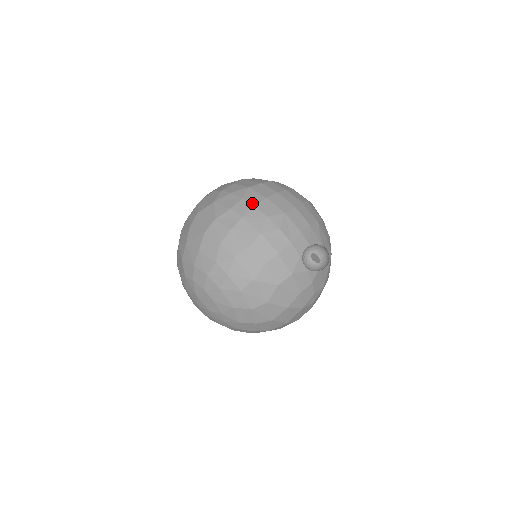
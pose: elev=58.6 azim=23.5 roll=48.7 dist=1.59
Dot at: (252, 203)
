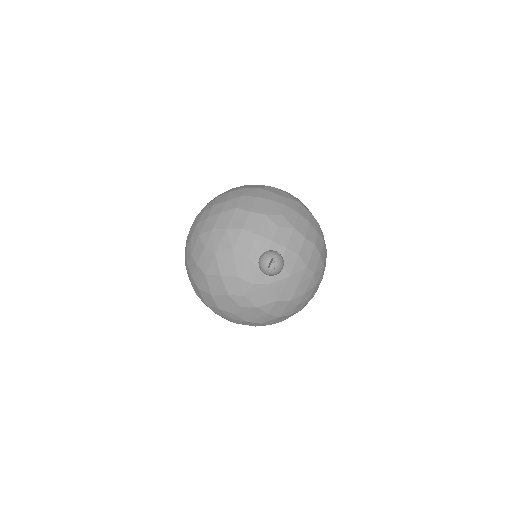
Dot at: (287, 203)
